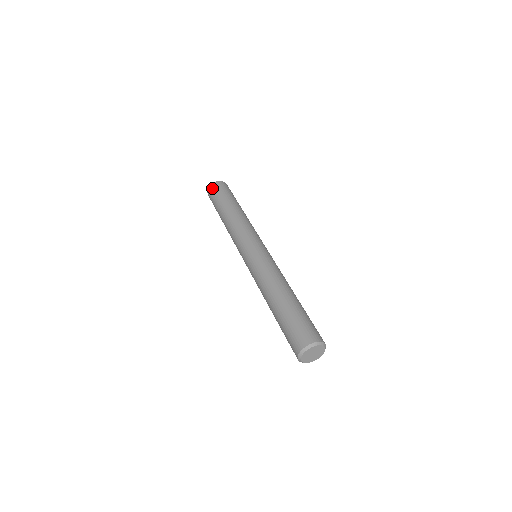
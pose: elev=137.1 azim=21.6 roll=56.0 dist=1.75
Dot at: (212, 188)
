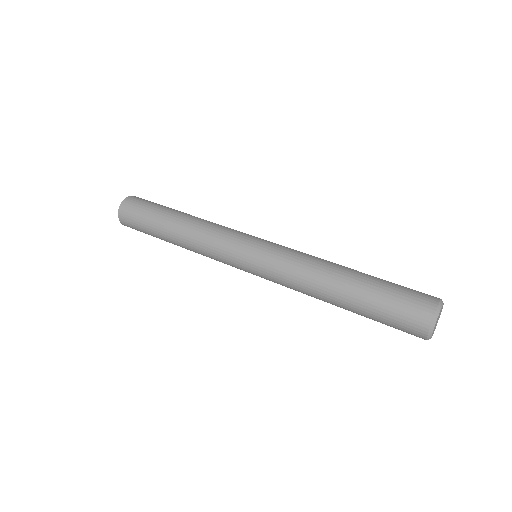
Dot at: (135, 198)
